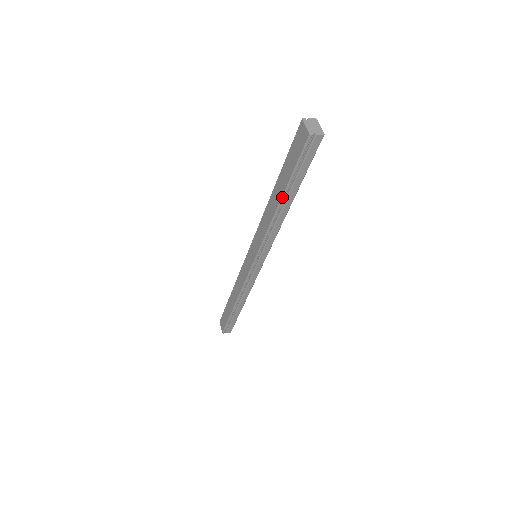
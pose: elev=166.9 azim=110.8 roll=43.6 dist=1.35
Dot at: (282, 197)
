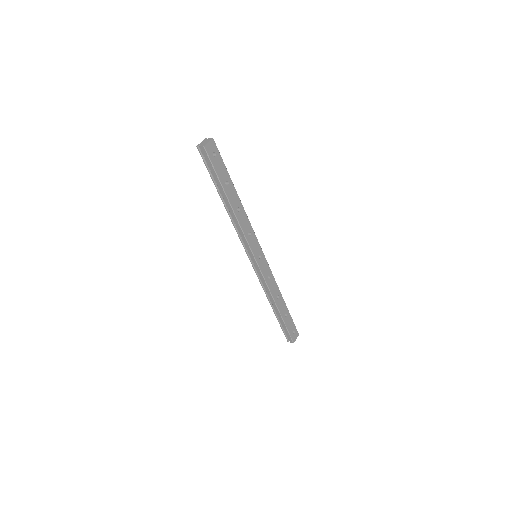
Dot at: (220, 196)
